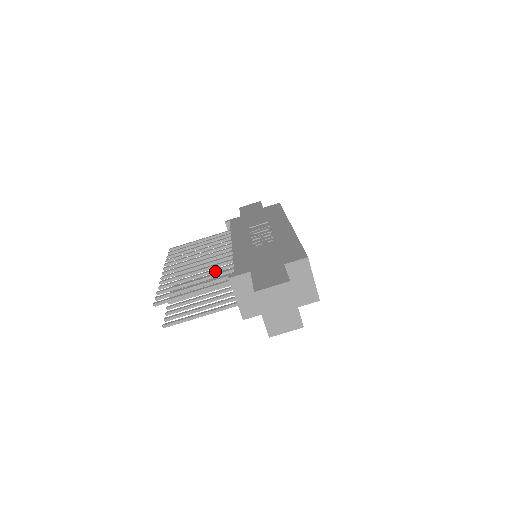
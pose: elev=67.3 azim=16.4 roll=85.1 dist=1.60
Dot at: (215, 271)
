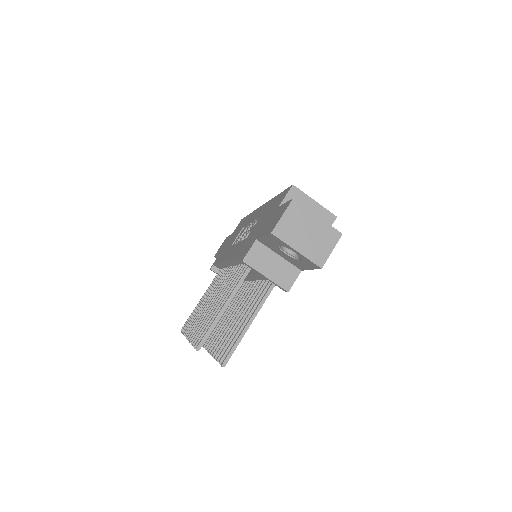
Dot at: occluded
